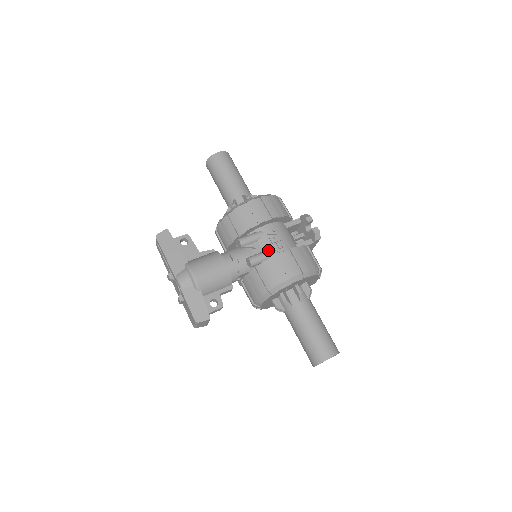
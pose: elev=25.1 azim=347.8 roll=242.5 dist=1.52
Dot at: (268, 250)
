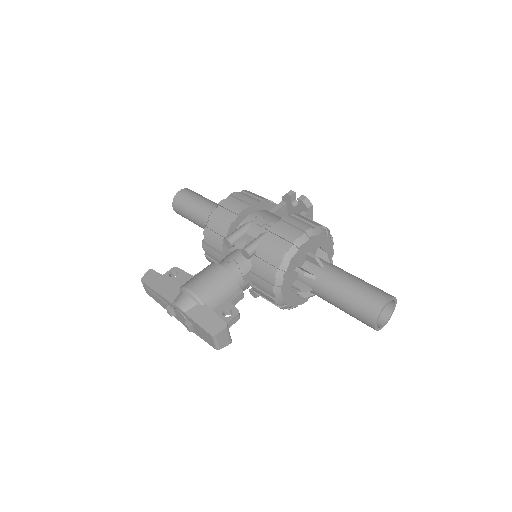
Dot at: (260, 234)
